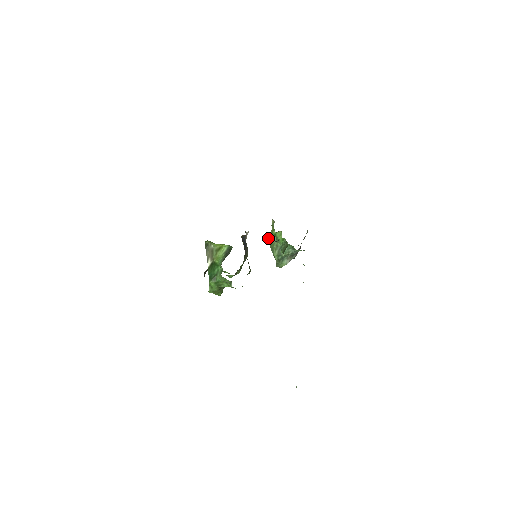
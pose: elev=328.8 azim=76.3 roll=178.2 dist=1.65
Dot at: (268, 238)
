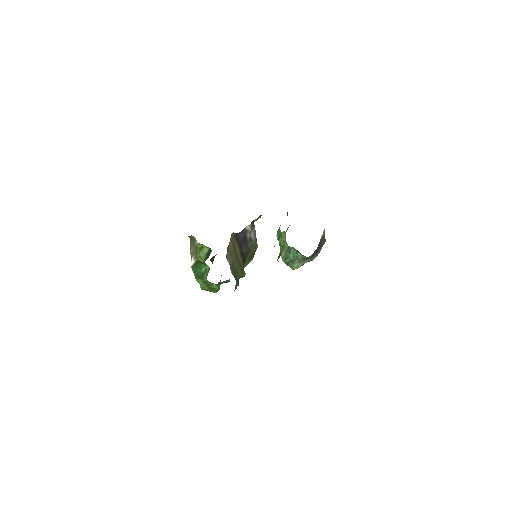
Dot at: occluded
